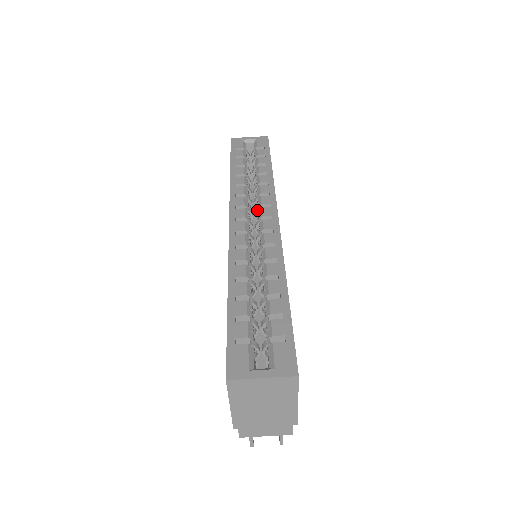
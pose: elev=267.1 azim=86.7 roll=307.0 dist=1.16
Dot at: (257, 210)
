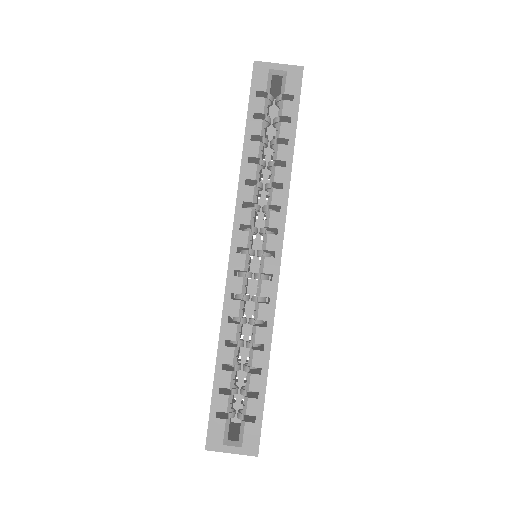
Dot at: (262, 232)
